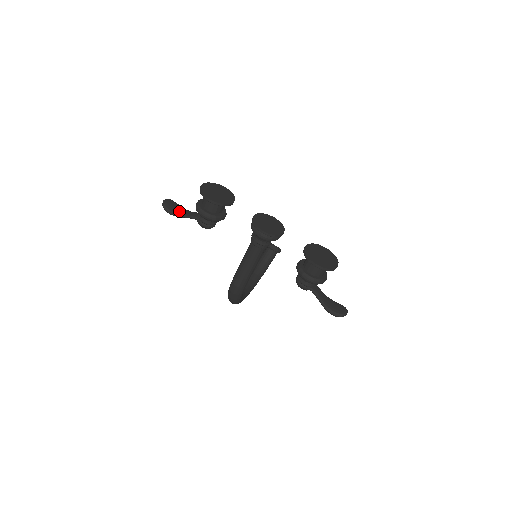
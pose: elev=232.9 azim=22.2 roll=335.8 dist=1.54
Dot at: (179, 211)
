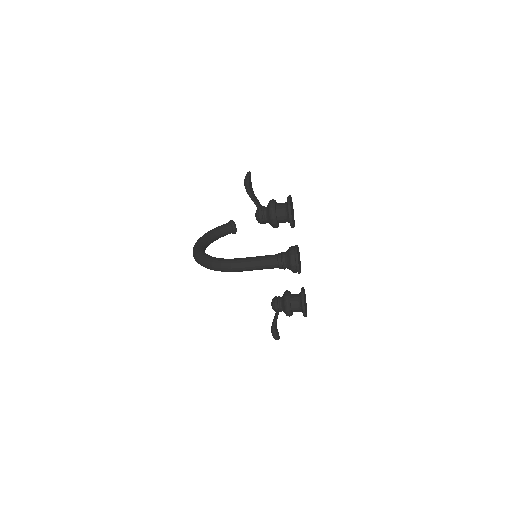
Dot at: (252, 191)
